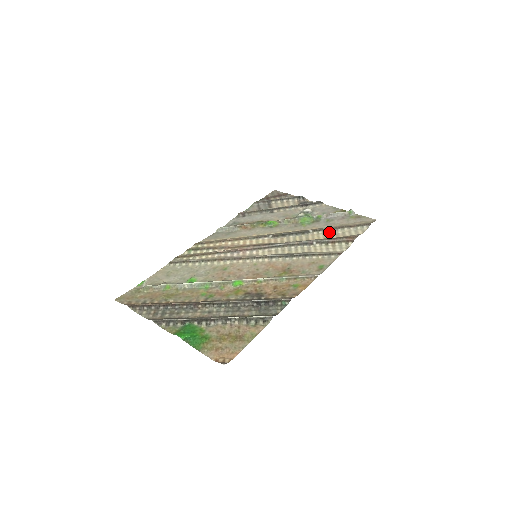
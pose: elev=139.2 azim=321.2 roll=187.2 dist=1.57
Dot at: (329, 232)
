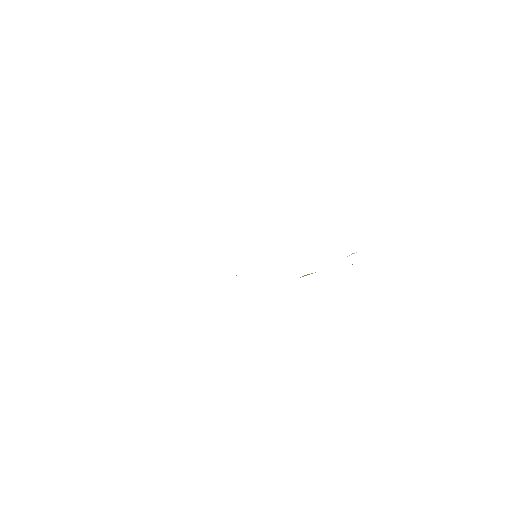
Dot at: occluded
